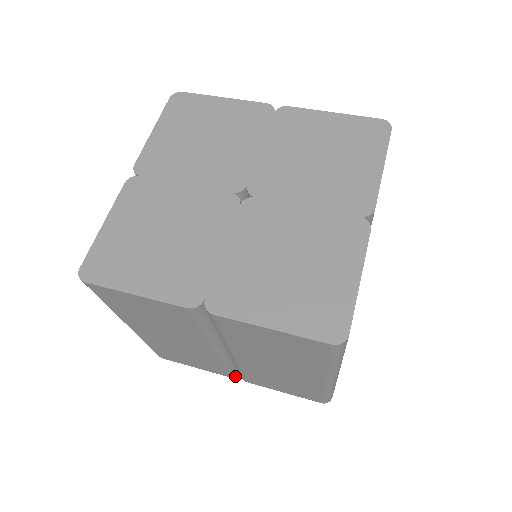
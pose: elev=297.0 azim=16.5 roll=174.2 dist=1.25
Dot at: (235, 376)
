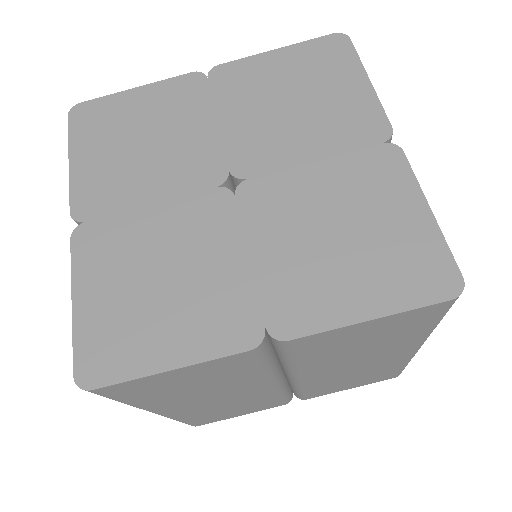
Dot at: (290, 400)
